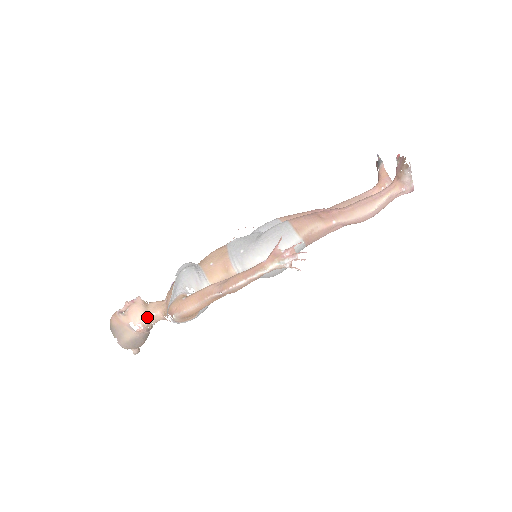
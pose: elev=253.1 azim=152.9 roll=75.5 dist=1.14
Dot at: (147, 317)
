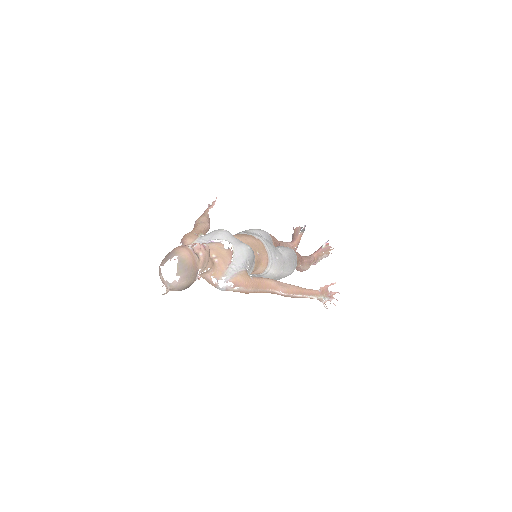
Dot at: (204, 269)
